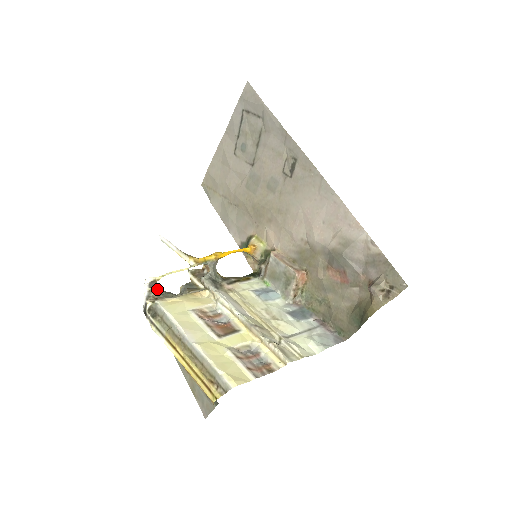
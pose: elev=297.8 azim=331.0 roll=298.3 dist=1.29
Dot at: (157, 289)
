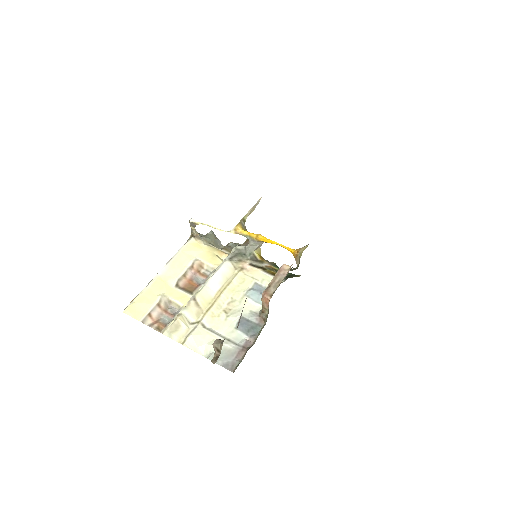
Dot at: (212, 232)
